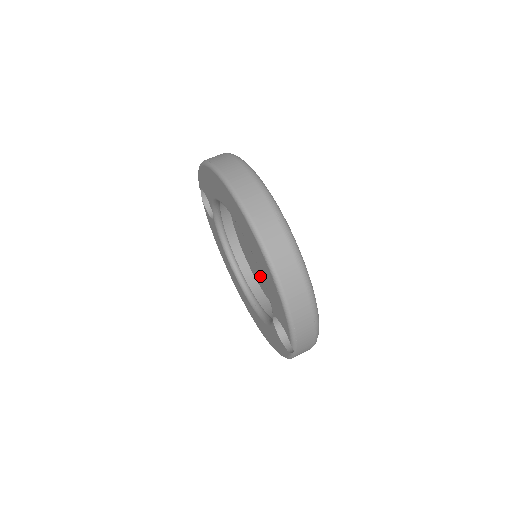
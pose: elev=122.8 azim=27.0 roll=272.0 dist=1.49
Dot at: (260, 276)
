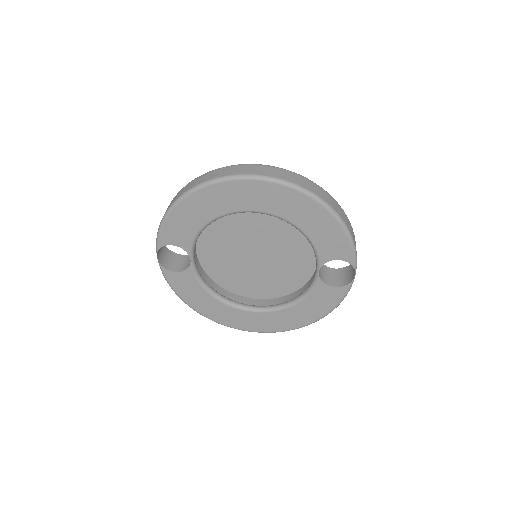
Dot at: (258, 282)
